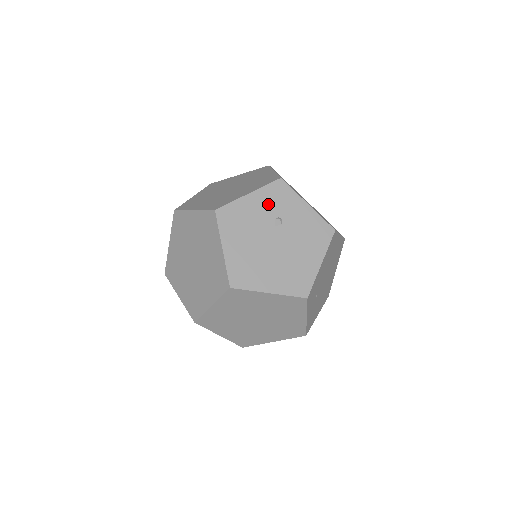
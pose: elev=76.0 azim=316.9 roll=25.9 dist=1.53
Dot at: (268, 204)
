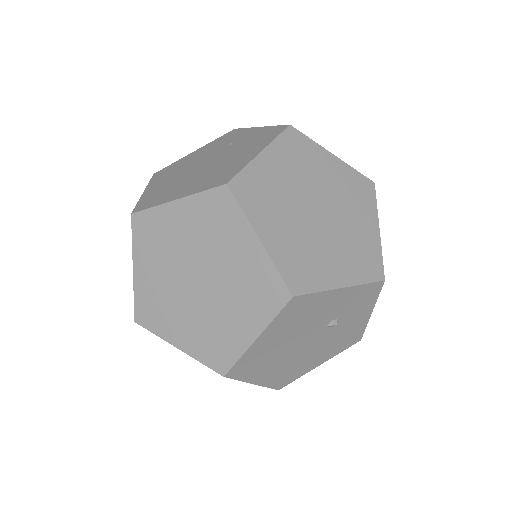
Dot at: (345, 304)
